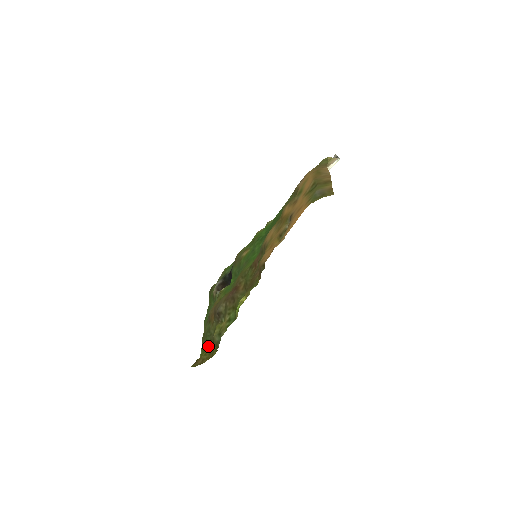
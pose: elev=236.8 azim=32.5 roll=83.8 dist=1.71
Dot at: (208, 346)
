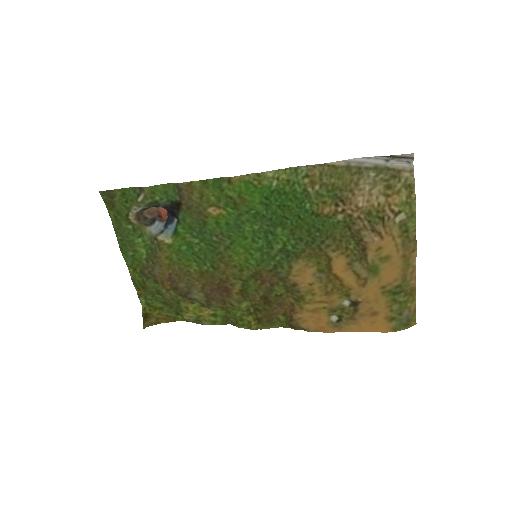
Dot at: (162, 307)
